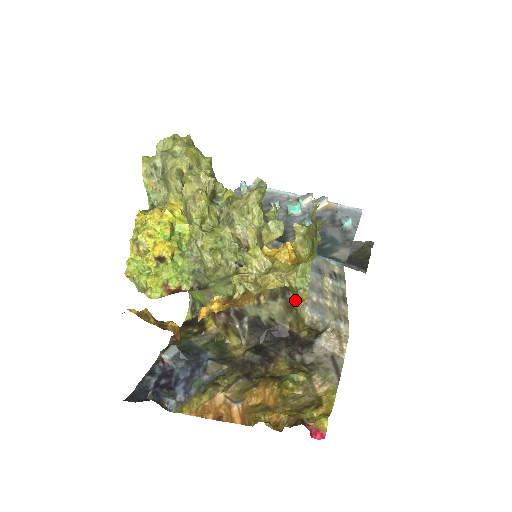
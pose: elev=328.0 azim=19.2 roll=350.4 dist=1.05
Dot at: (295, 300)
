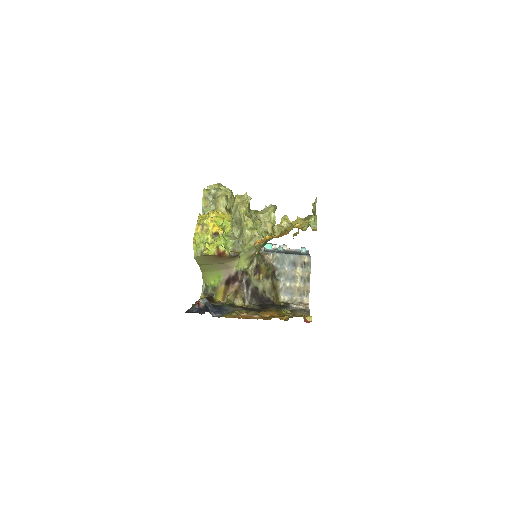
Dot at: (276, 285)
